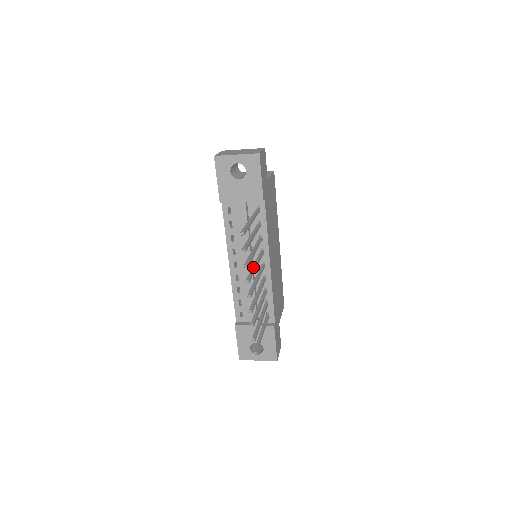
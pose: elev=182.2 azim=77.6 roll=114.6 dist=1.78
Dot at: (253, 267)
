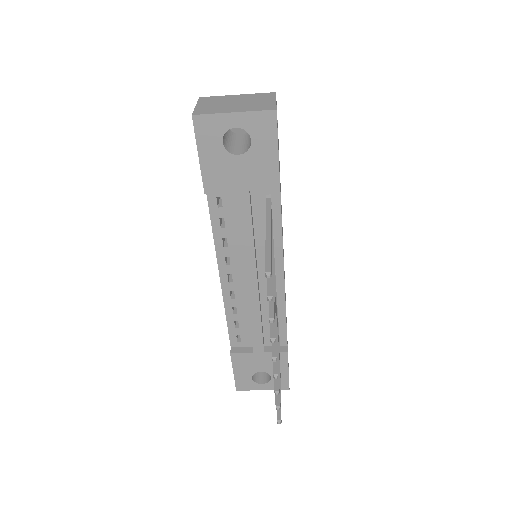
Dot at: occluded
